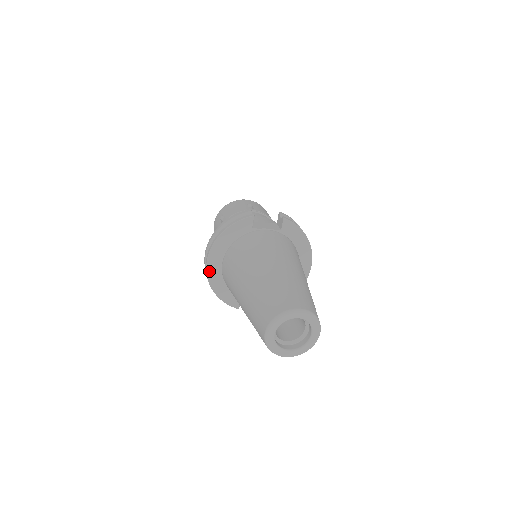
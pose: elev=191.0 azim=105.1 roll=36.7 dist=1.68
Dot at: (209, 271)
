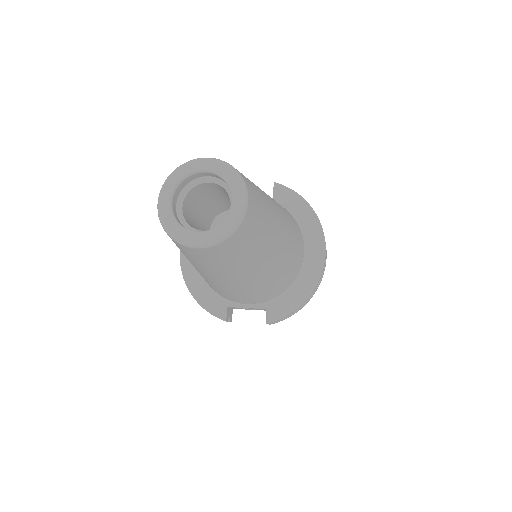
Dot at: (183, 260)
